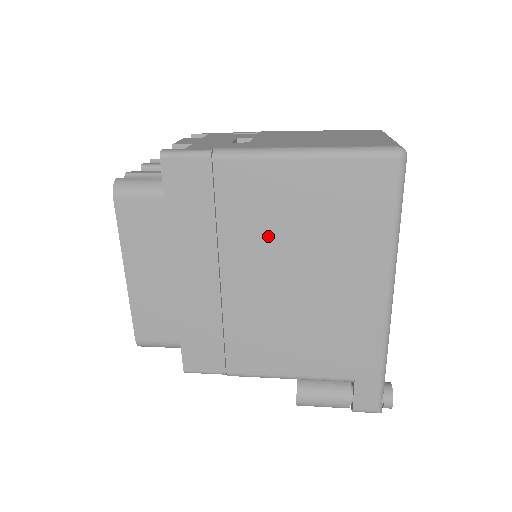
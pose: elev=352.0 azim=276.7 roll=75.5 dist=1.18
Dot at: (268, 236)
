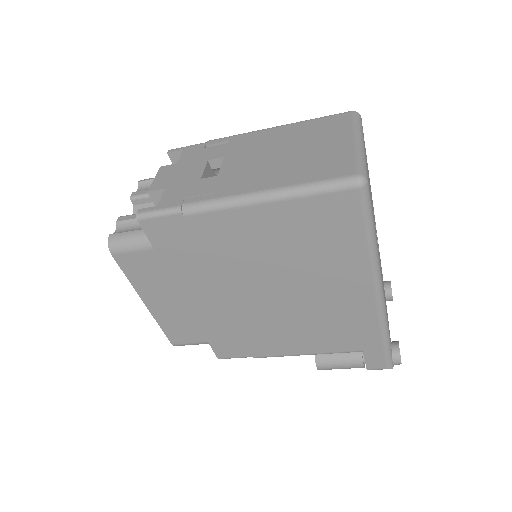
Dot at: (254, 265)
